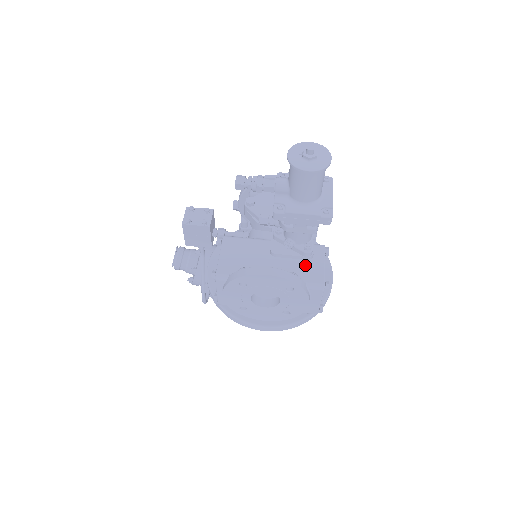
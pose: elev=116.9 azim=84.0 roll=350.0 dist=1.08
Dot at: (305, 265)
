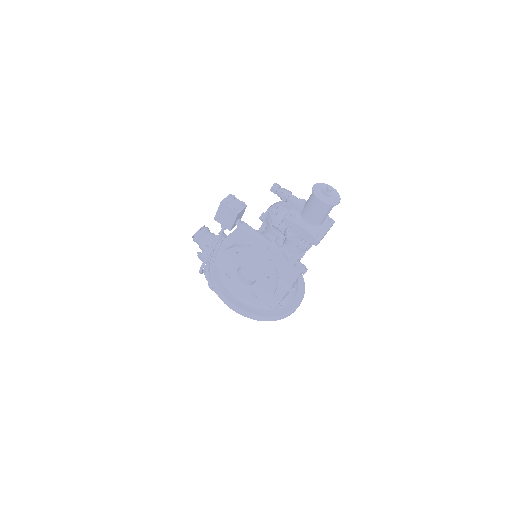
Dot at: (285, 269)
